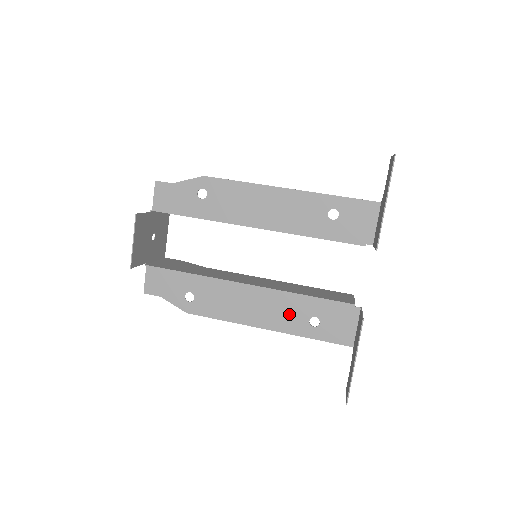
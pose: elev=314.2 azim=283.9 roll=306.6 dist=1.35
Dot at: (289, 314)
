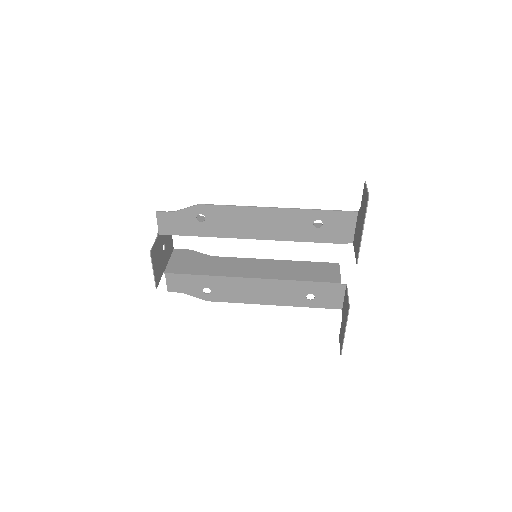
Dot at: (290, 294)
